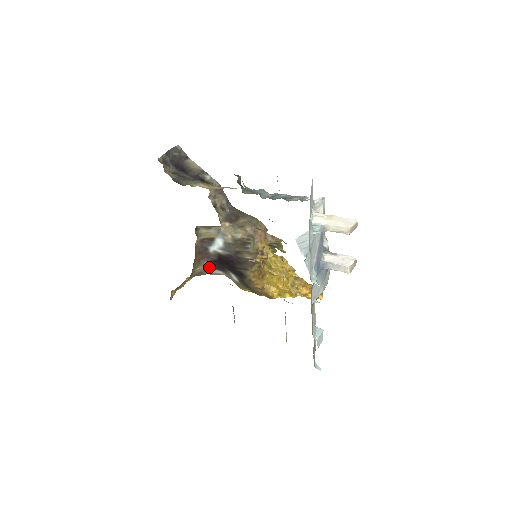
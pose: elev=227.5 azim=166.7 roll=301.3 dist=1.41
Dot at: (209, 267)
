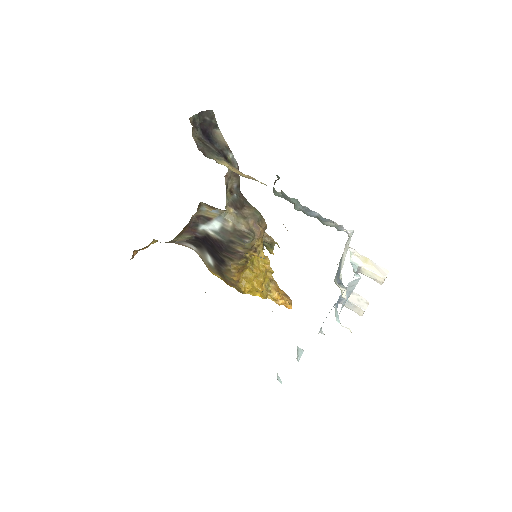
Dot at: (186, 240)
